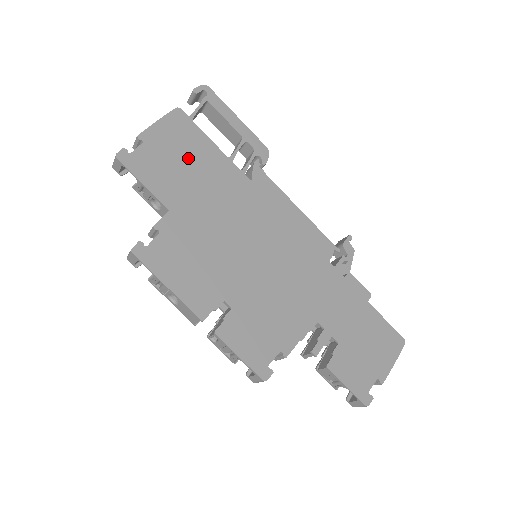
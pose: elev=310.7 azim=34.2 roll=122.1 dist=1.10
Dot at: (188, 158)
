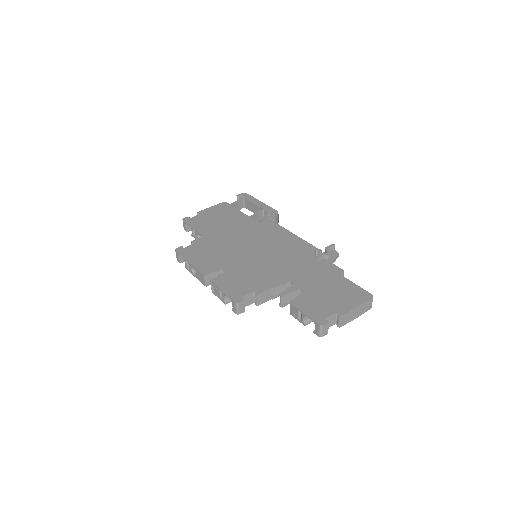
Dot at: (223, 218)
